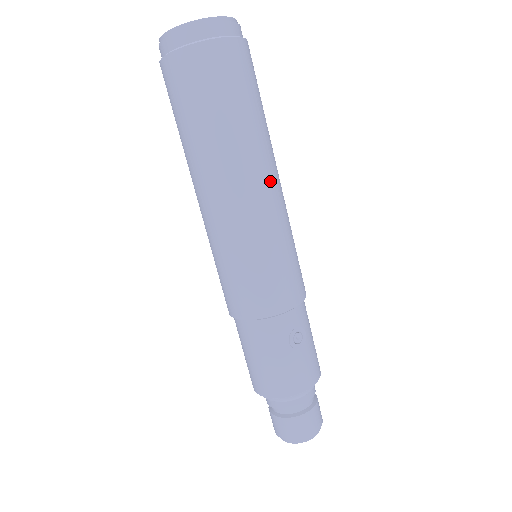
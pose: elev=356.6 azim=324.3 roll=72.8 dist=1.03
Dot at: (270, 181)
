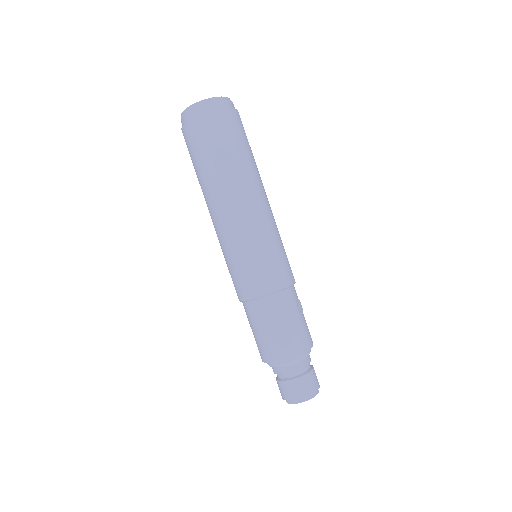
Dot at: occluded
